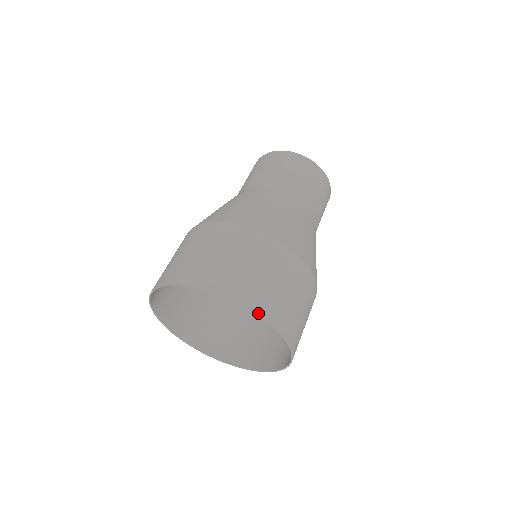
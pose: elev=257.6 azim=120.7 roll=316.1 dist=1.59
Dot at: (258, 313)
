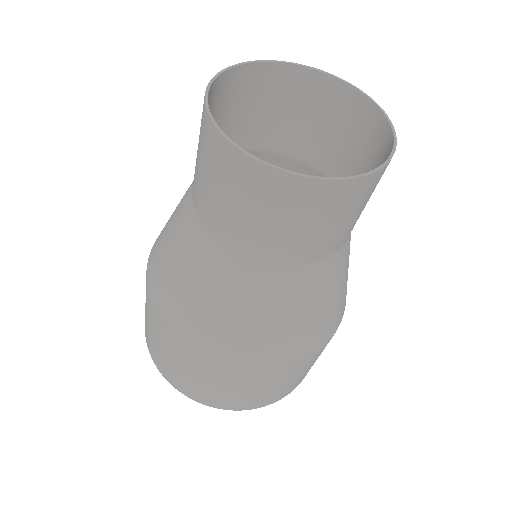
Dot at: occluded
